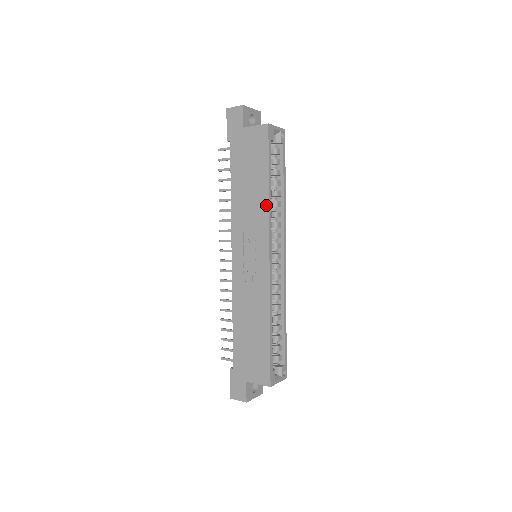
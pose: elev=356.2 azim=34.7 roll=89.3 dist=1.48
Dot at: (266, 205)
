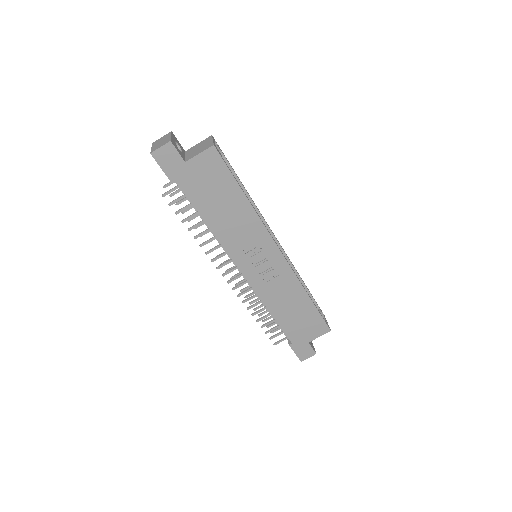
Dot at: (254, 215)
